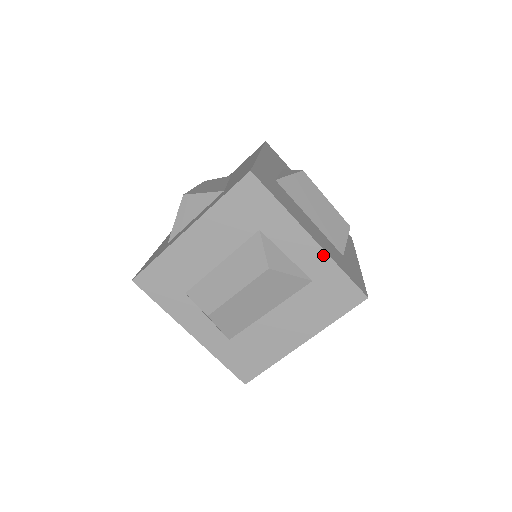
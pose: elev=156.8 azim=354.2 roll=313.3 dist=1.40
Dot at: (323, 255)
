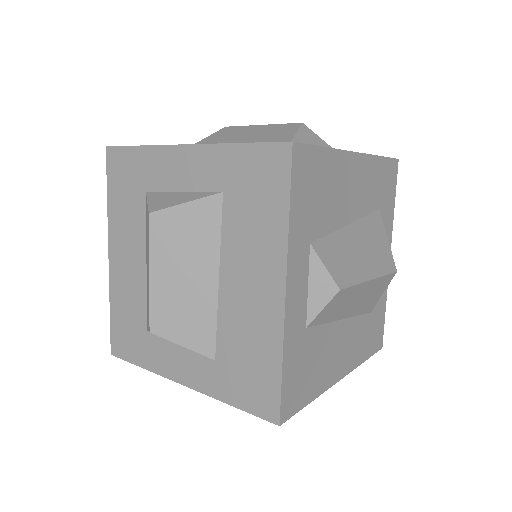
Dot at: (207, 150)
